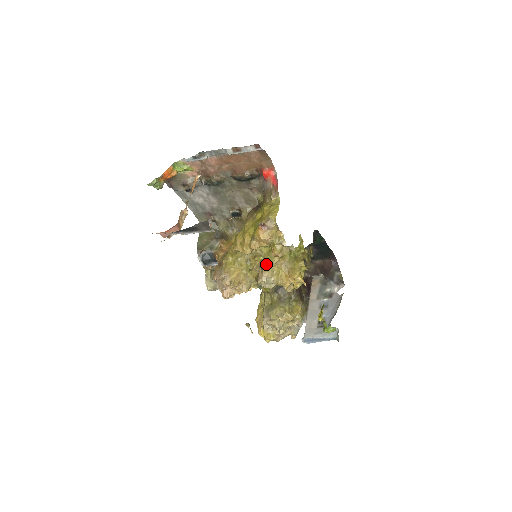
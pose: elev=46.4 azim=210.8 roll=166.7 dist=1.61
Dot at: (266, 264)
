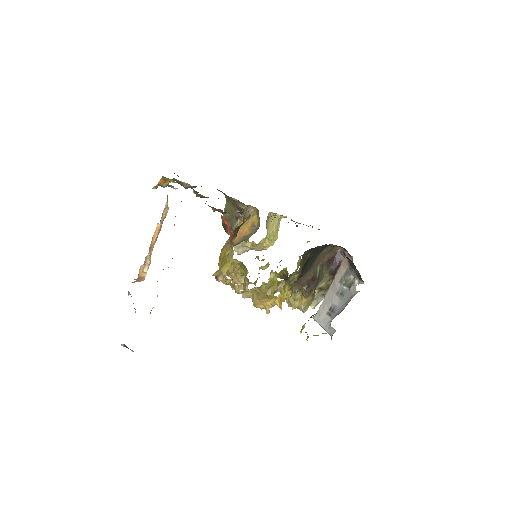
Dot at: (243, 287)
